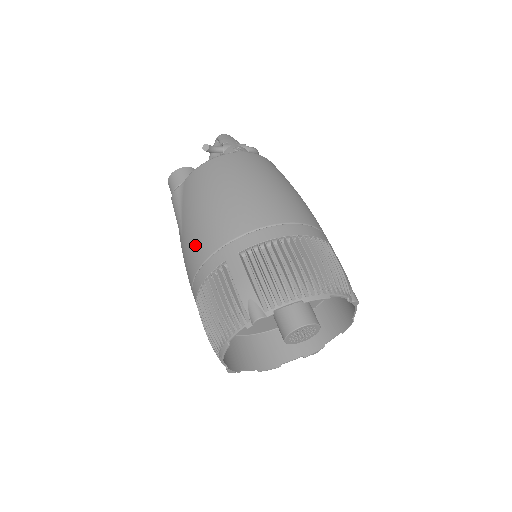
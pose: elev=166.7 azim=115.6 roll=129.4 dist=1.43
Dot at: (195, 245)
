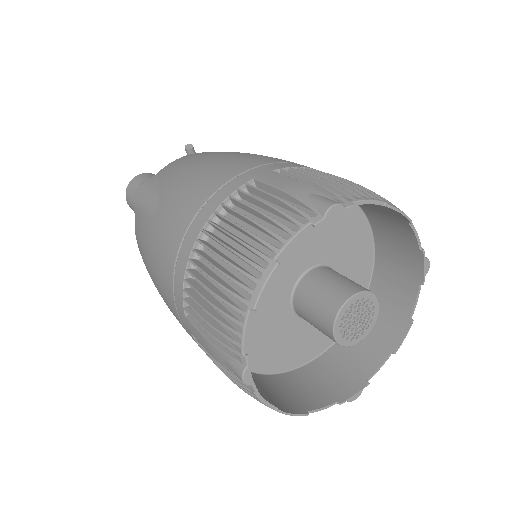
Dot at: (192, 190)
